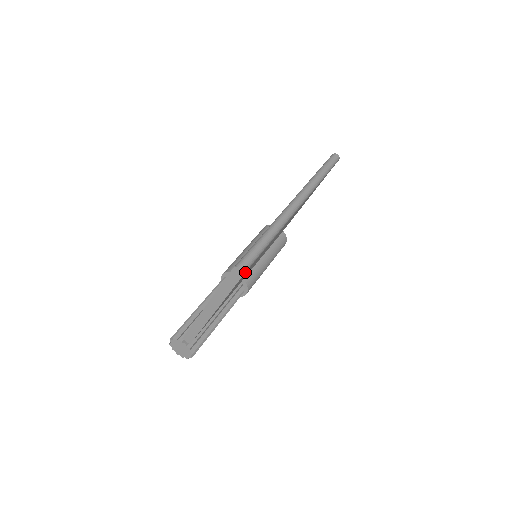
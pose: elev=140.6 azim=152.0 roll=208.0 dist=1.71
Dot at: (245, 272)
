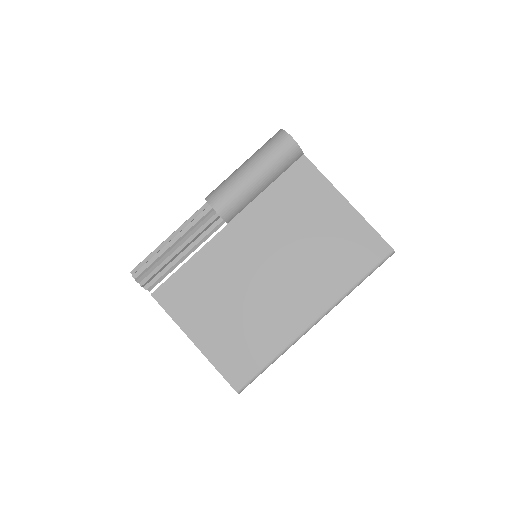
Dot at: occluded
